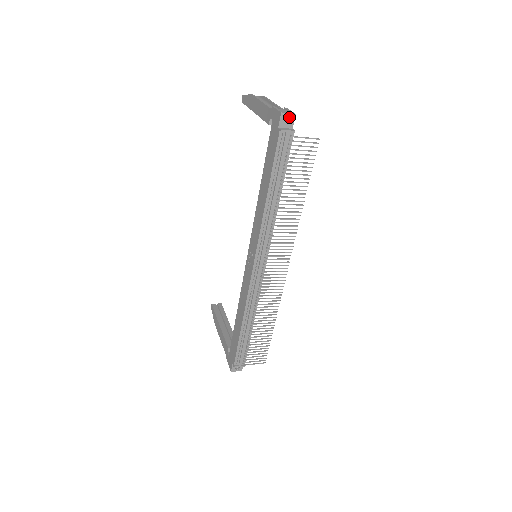
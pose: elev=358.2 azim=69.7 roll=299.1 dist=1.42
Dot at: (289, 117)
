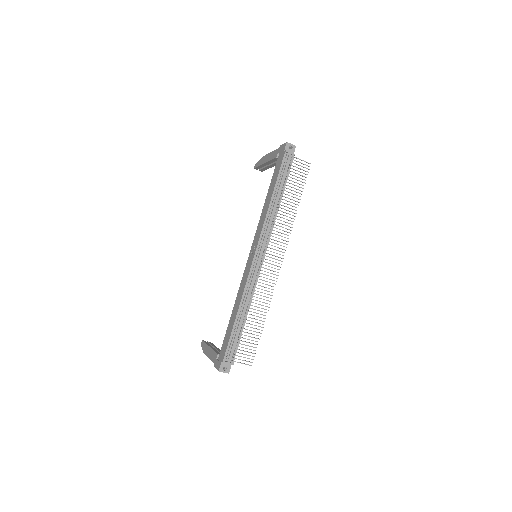
Dot at: (292, 147)
